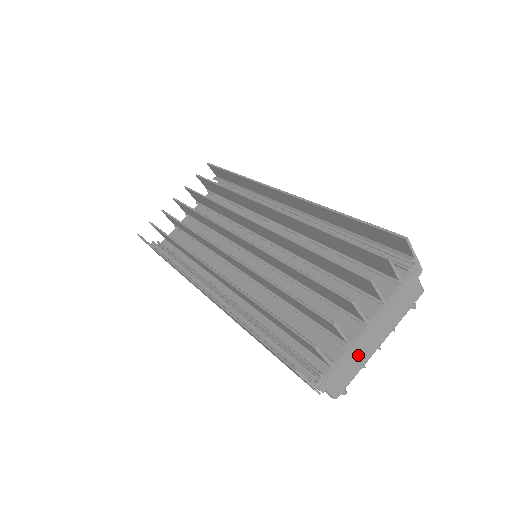
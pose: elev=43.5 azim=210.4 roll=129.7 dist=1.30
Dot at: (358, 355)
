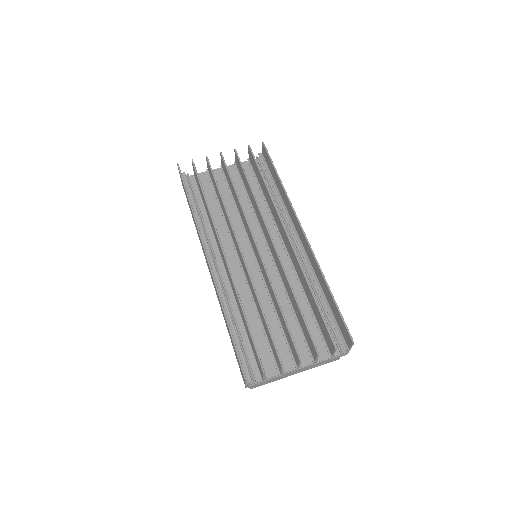
Dot at: occluded
